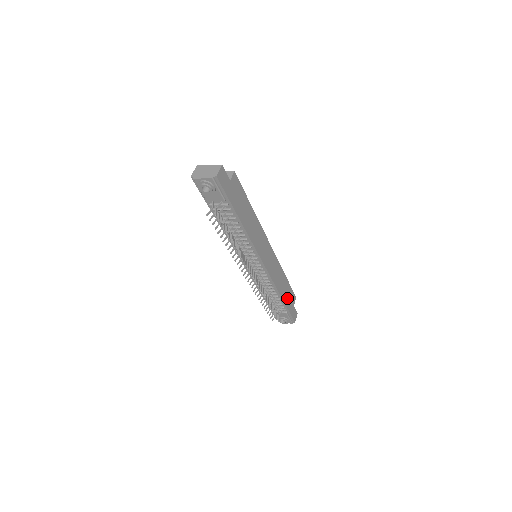
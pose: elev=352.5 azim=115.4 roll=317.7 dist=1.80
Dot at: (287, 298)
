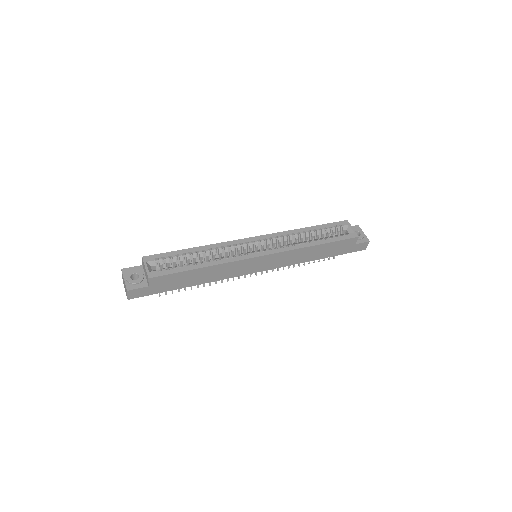
Dot at: (332, 251)
